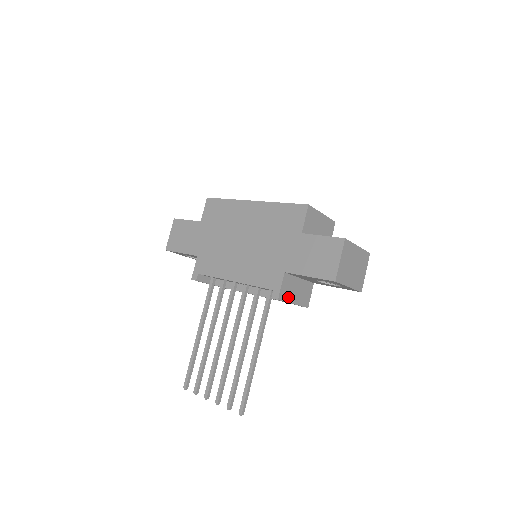
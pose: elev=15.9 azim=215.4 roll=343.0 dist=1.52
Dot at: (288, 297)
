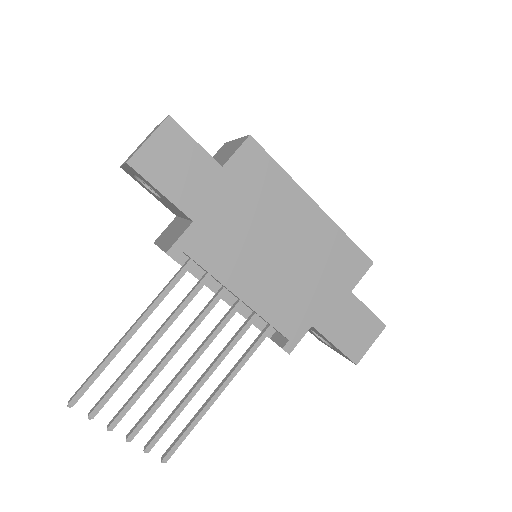
Dot at: occluded
